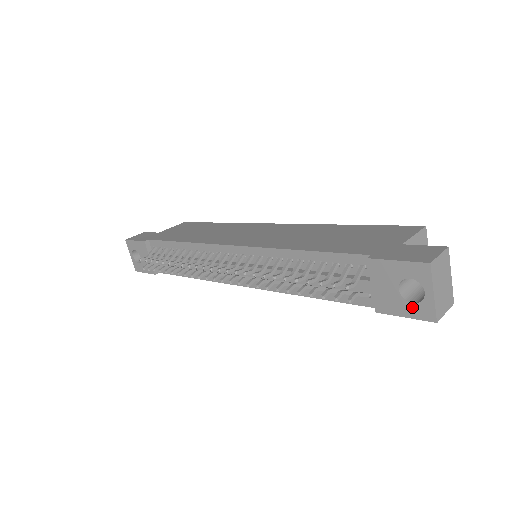
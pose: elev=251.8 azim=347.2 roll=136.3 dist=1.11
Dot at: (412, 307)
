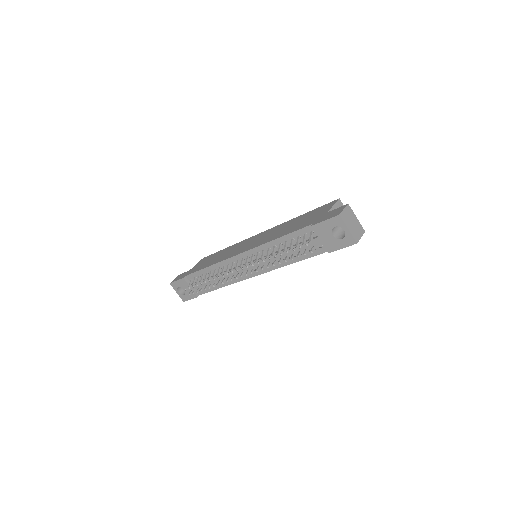
Dot at: (343, 241)
